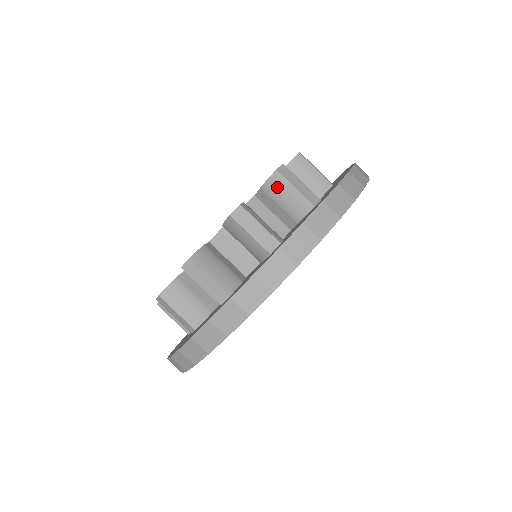
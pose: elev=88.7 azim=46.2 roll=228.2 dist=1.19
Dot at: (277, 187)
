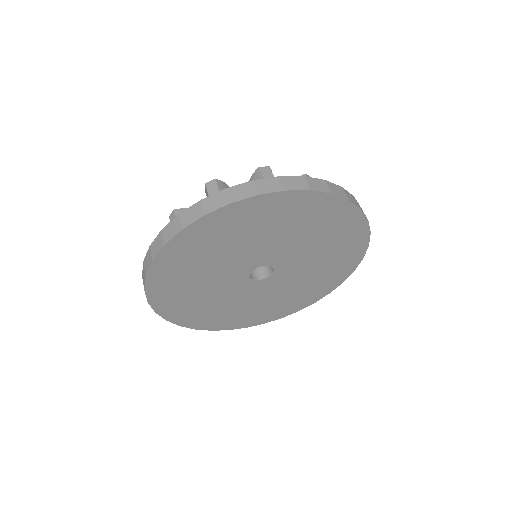
Dot at: occluded
